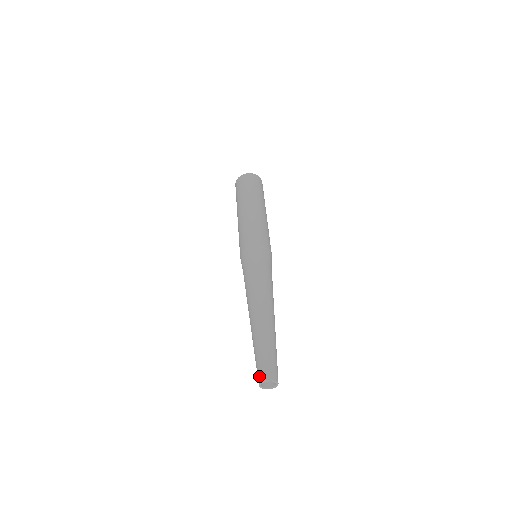
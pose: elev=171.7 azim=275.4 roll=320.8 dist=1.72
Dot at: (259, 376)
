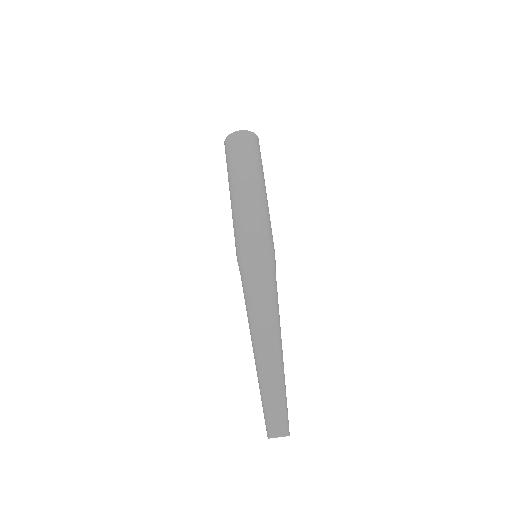
Dot at: (271, 429)
